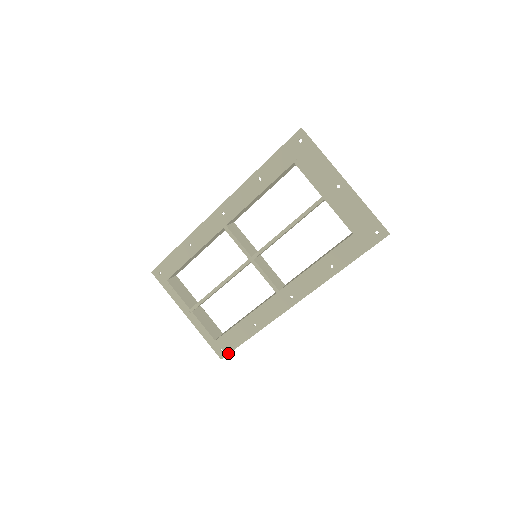
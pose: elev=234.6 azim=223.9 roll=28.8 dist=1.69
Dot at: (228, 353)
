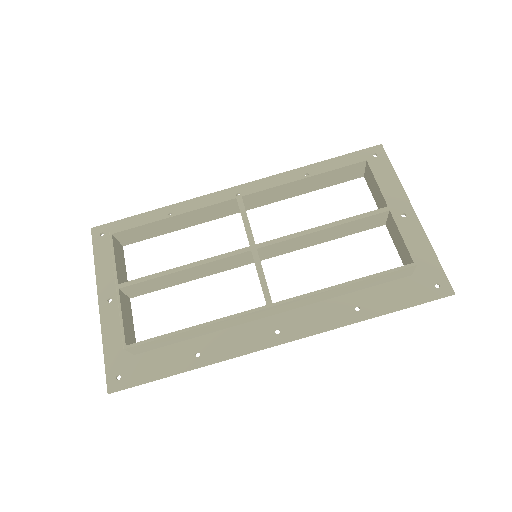
Dot at: (127, 386)
